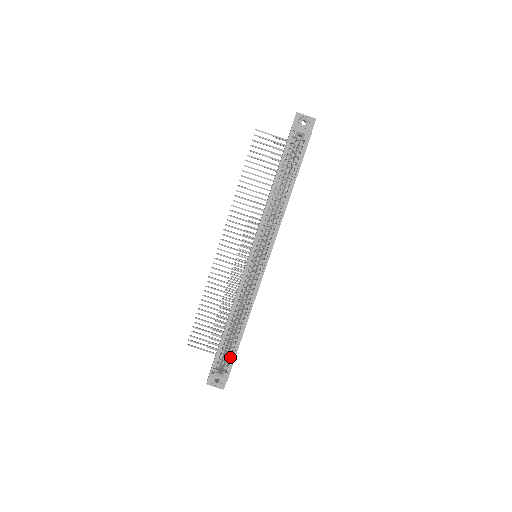
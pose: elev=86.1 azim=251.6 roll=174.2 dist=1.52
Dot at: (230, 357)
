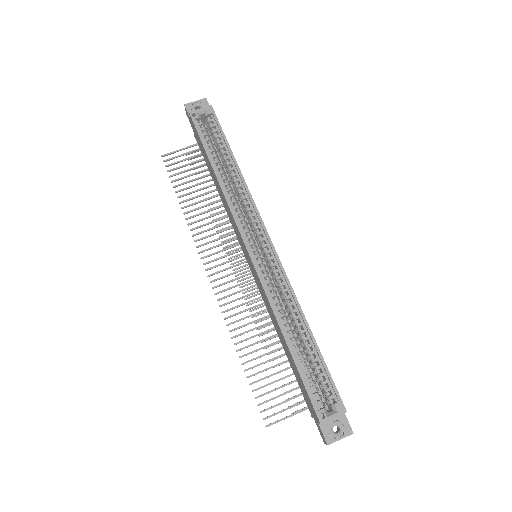
Dot at: (324, 380)
